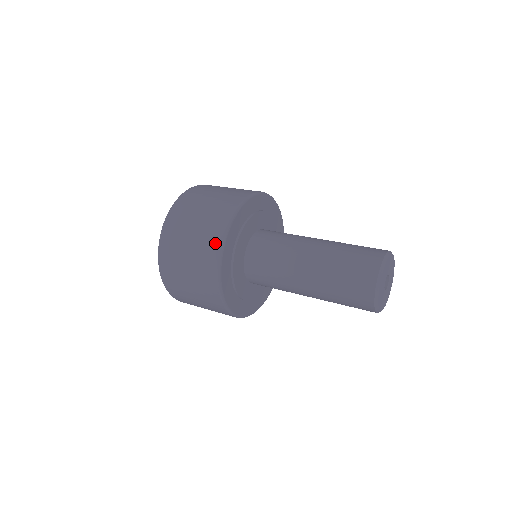
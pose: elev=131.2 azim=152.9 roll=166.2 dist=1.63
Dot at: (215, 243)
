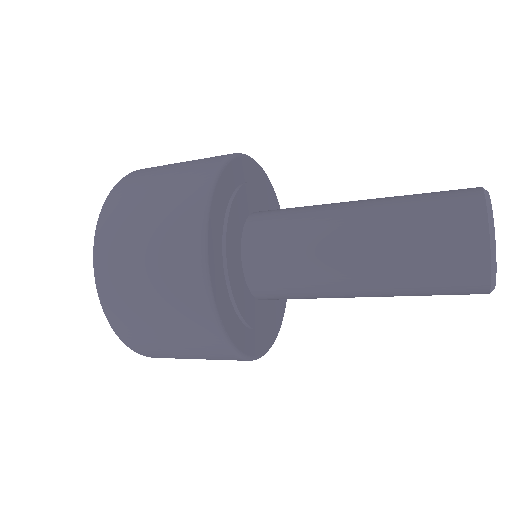
Dot at: (195, 196)
